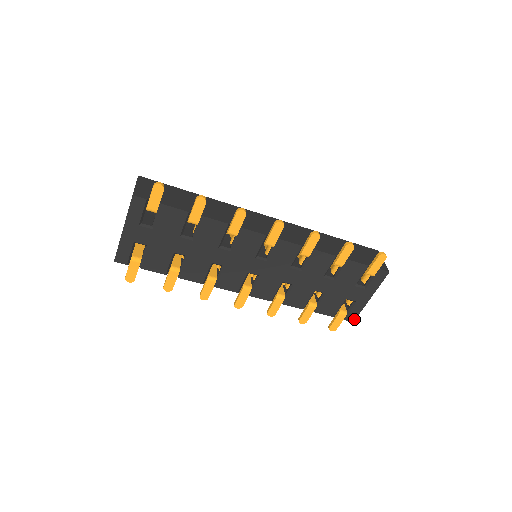
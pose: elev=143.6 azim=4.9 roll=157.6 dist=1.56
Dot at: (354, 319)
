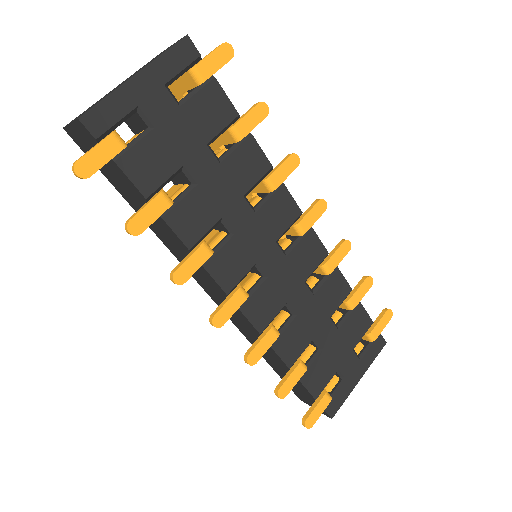
Dot at: (334, 413)
